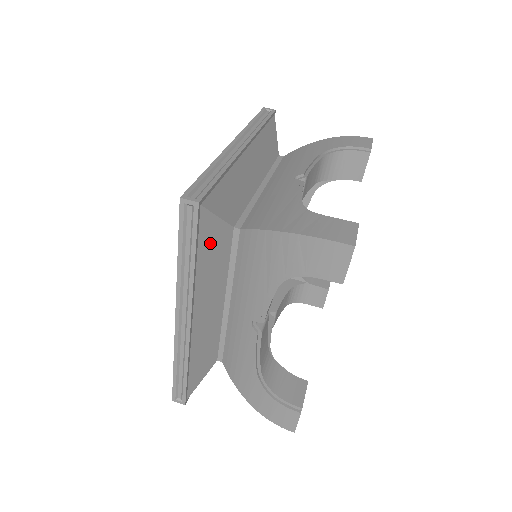
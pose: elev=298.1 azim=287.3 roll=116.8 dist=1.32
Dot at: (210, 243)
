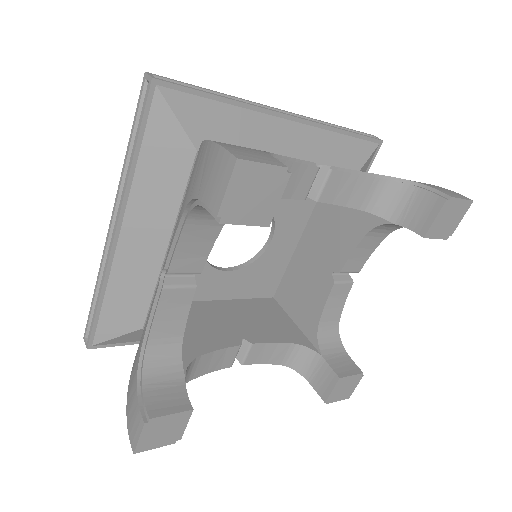
Dot at: (161, 147)
